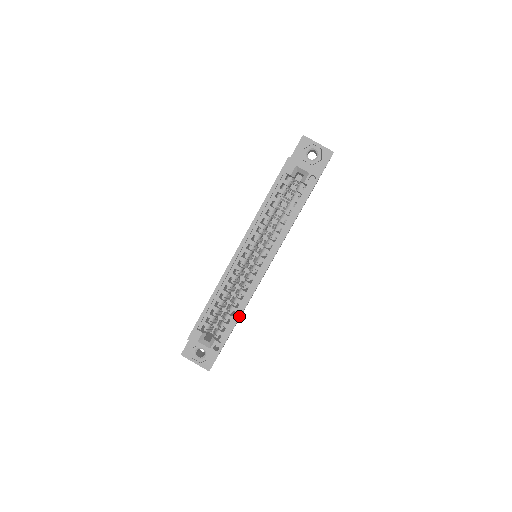
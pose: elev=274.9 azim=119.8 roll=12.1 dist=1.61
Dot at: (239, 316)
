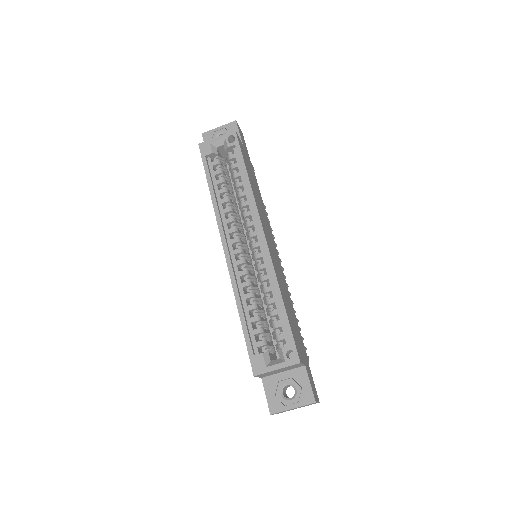
Dot at: (281, 300)
